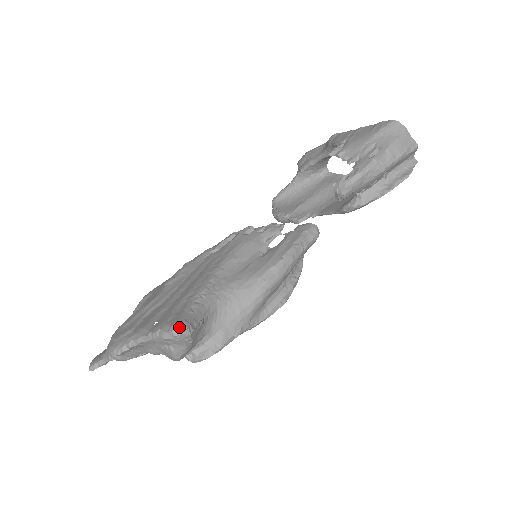
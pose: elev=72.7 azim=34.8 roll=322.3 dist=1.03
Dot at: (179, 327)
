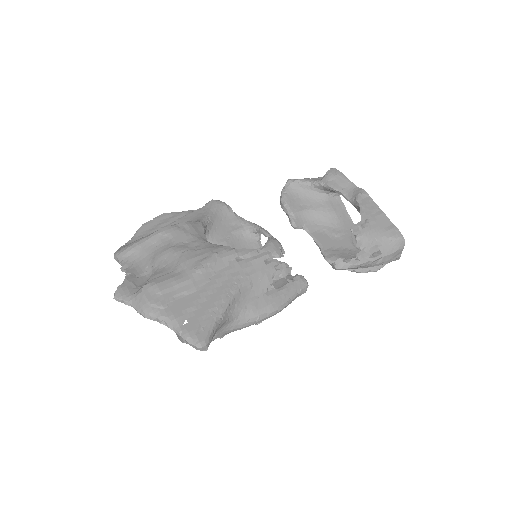
Dot at: (204, 348)
